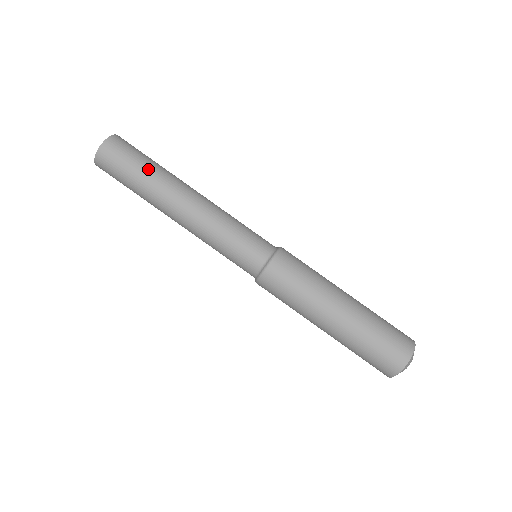
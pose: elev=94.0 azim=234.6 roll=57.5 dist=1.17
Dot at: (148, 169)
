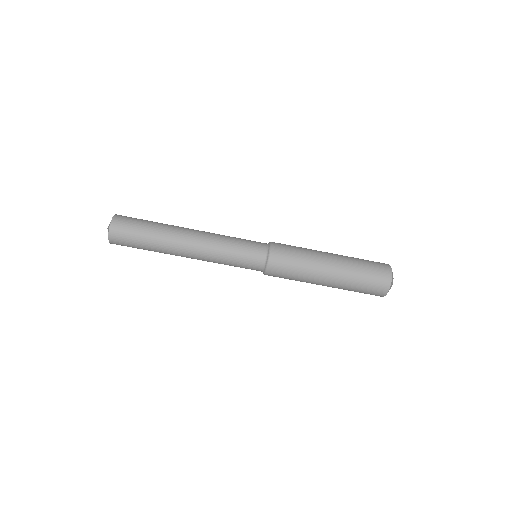
Dot at: (149, 246)
